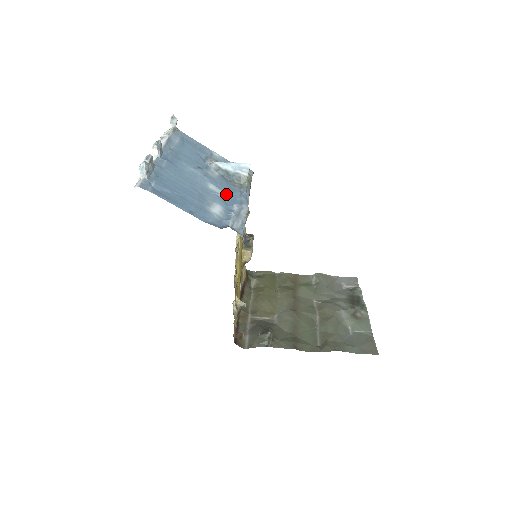
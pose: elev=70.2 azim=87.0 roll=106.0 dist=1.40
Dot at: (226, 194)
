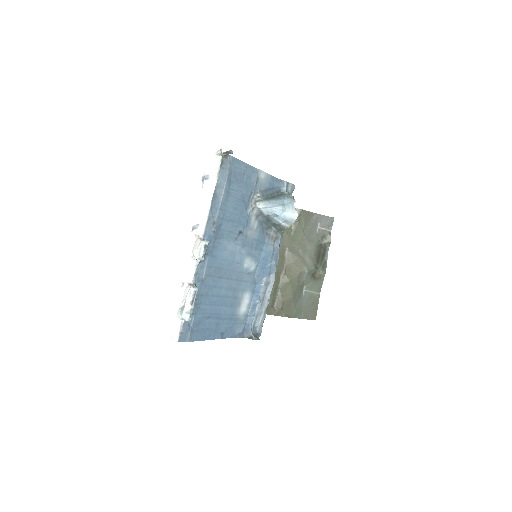
Dot at: (258, 262)
